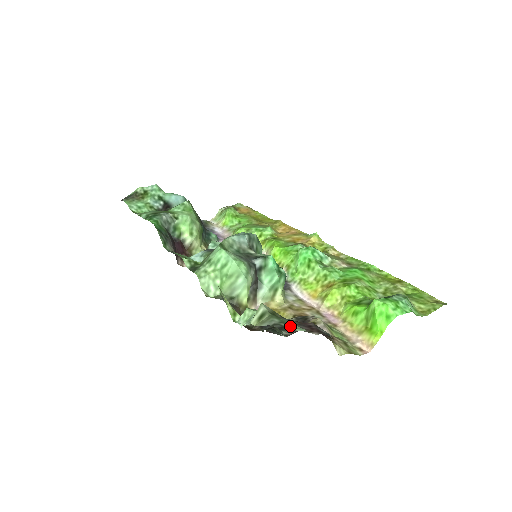
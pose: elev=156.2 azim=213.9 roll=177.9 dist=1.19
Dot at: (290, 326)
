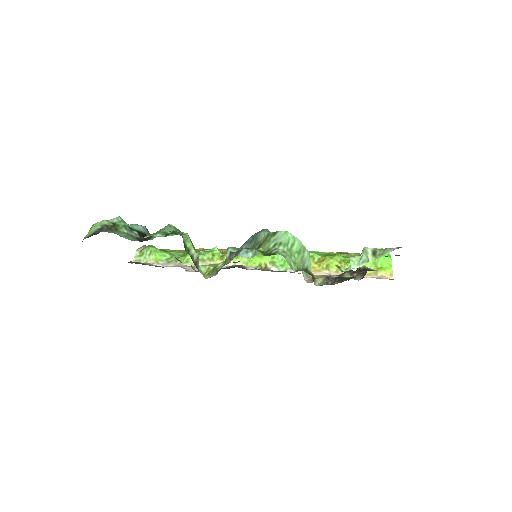
Dot at: occluded
